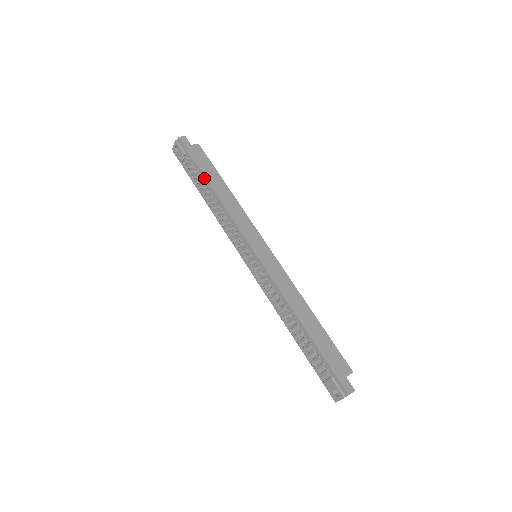
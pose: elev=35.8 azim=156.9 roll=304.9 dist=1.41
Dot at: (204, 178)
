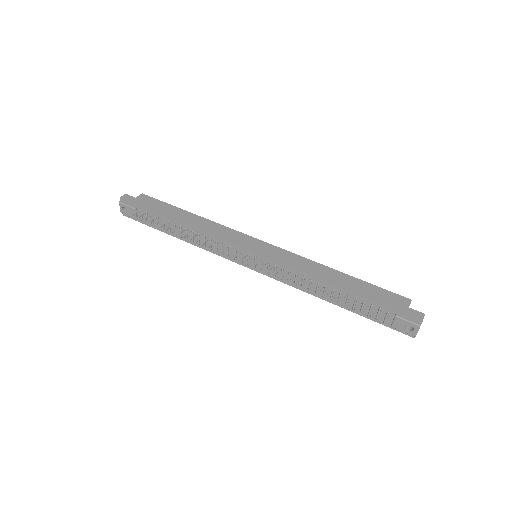
Dot at: (166, 218)
